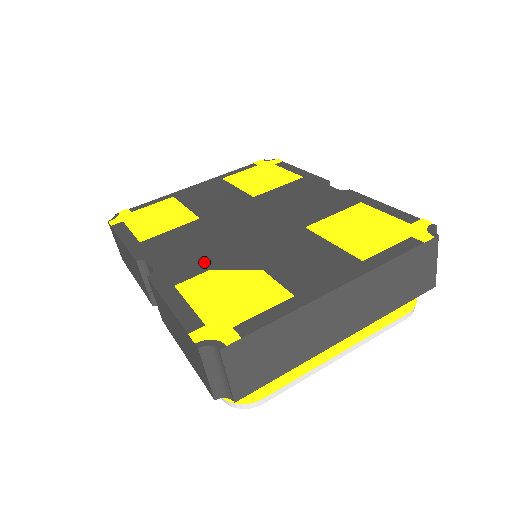
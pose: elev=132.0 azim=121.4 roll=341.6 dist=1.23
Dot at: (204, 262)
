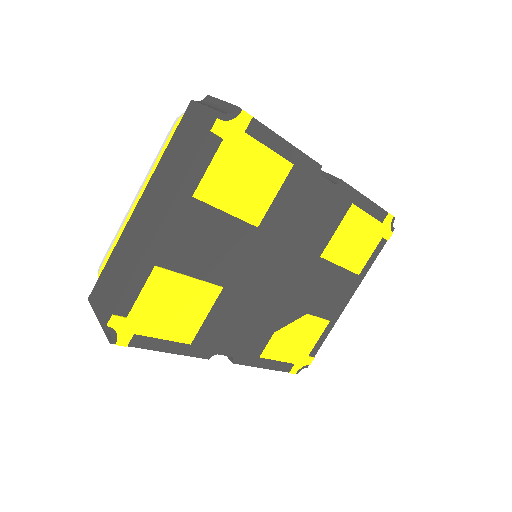
Dot at: (265, 329)
